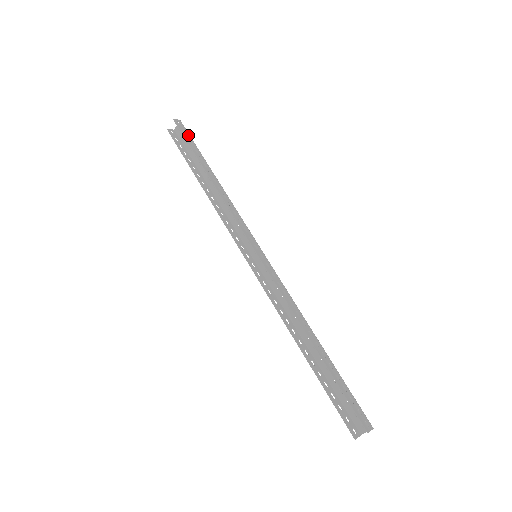
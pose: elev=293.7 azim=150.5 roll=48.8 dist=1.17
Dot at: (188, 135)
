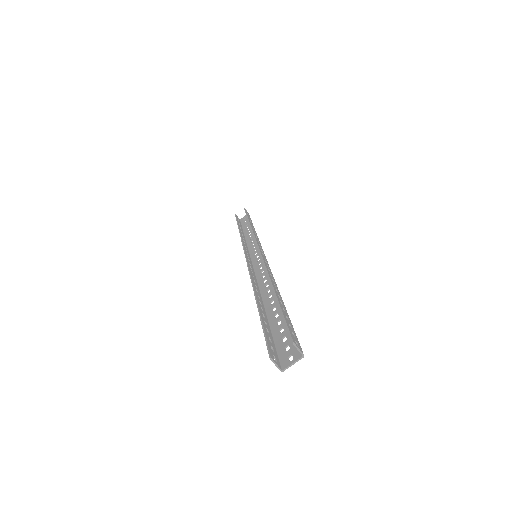
Dot at: (249, 215)
